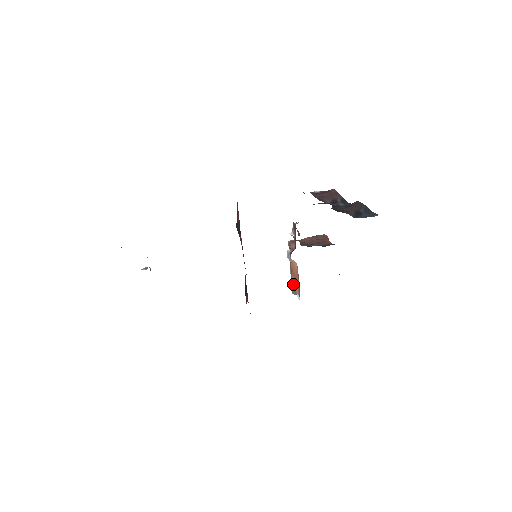
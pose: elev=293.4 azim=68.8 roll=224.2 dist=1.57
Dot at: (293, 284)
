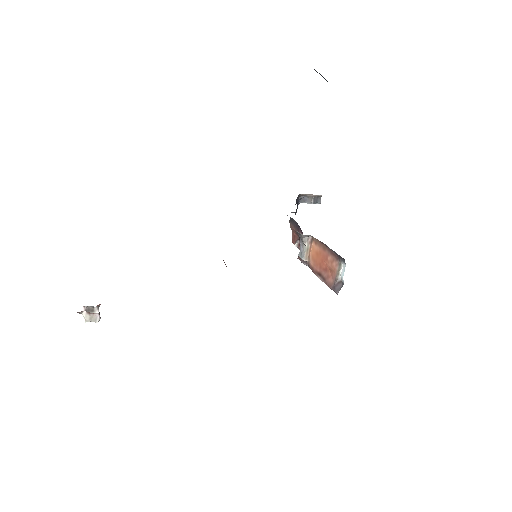
Dot at: (328, 278)
